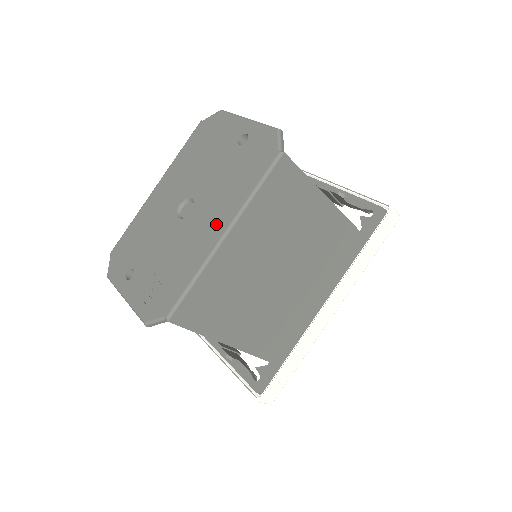
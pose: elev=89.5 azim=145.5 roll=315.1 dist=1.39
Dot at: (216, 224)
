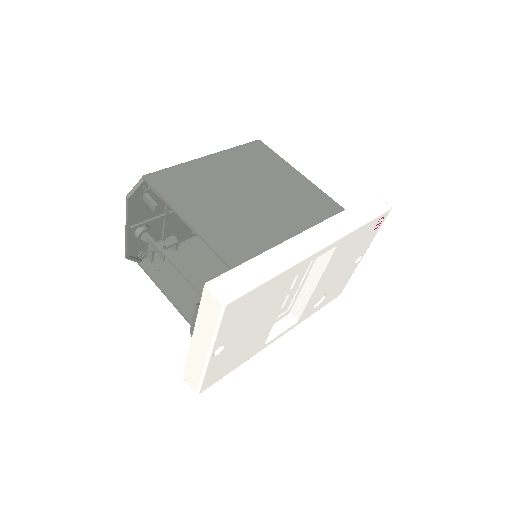
Dot at: occluded
